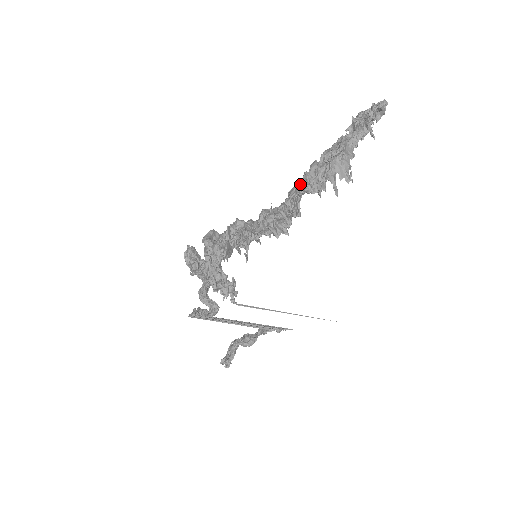
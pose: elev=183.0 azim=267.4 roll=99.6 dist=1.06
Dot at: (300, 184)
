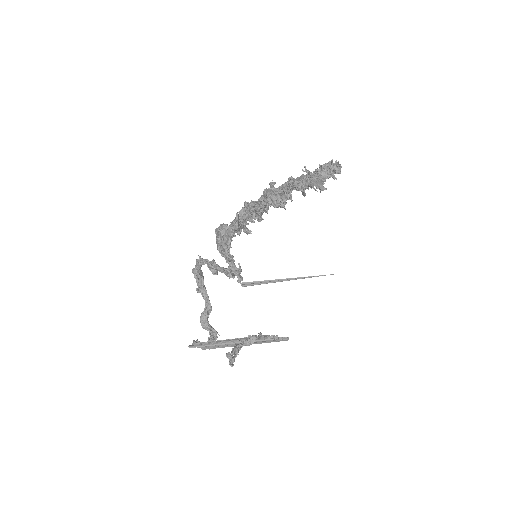
Dot at: (291, 177)
